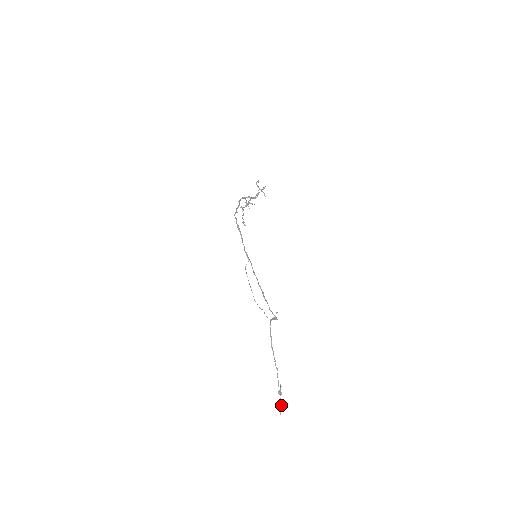
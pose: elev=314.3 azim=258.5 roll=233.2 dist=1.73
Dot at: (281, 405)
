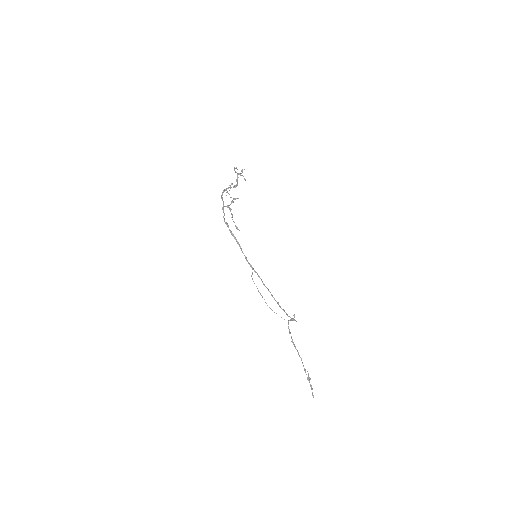
Dot at: occluded
